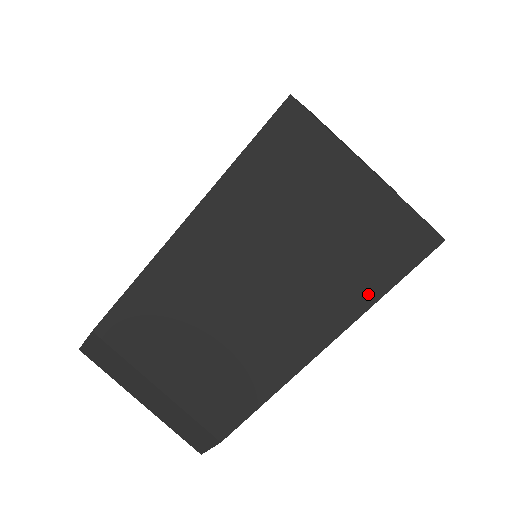
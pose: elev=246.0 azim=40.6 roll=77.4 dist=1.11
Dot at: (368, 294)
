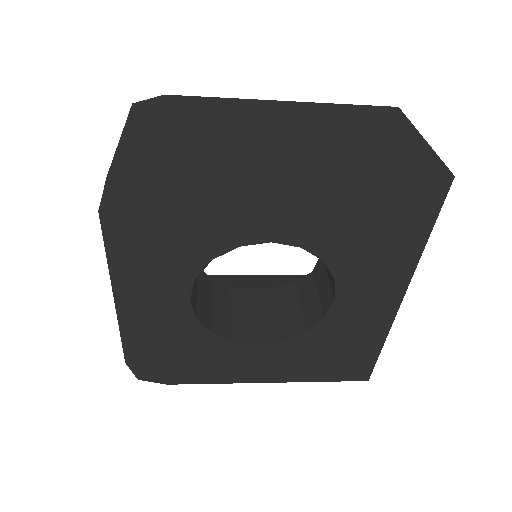
Dot at: occluded
